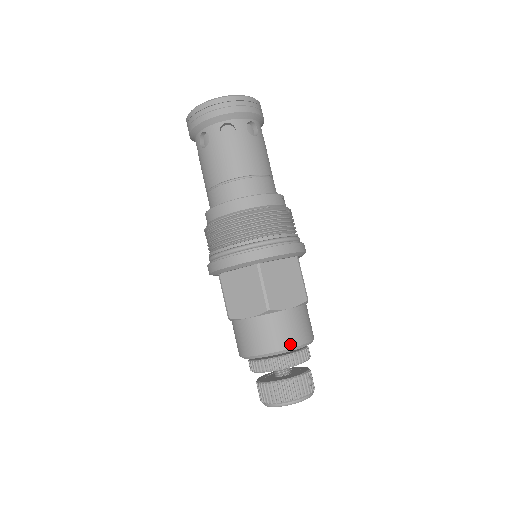
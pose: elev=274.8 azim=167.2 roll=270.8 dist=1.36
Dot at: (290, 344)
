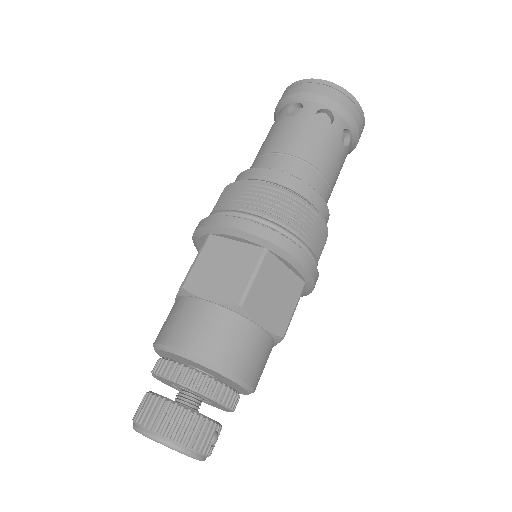
Dot at: (232, 367)
